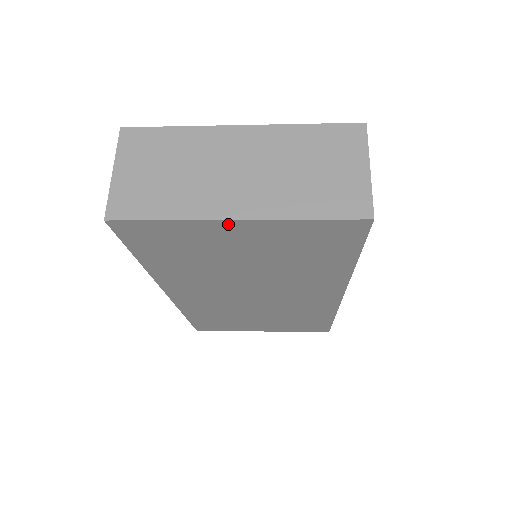
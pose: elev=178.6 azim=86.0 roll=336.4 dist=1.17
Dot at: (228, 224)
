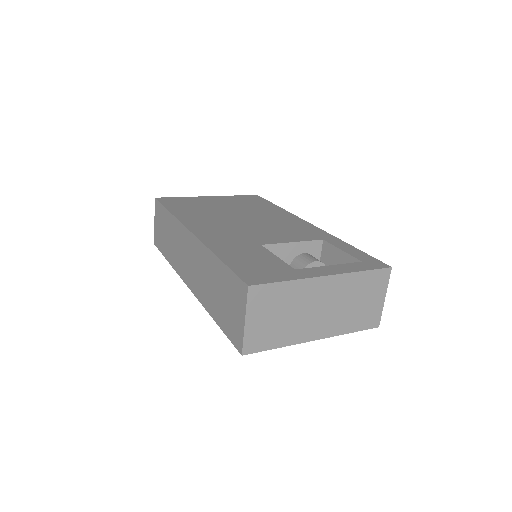
Dot at: occluded
